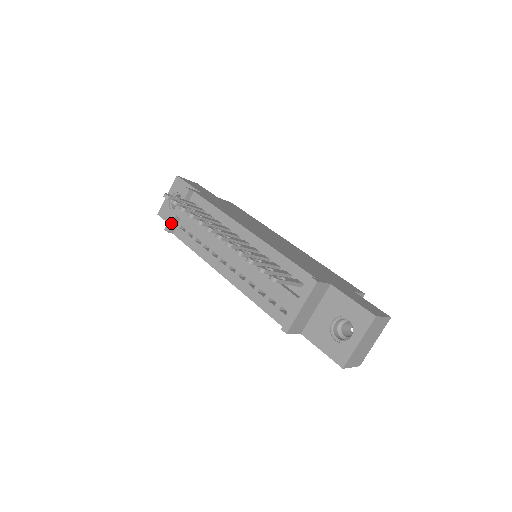
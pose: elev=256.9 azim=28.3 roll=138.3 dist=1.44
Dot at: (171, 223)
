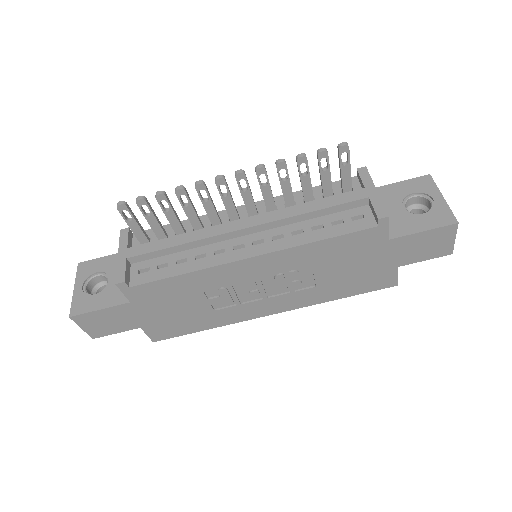
Dot at: (123, 270)
